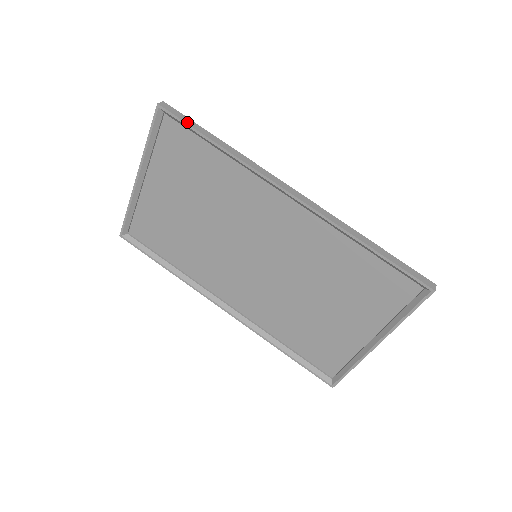
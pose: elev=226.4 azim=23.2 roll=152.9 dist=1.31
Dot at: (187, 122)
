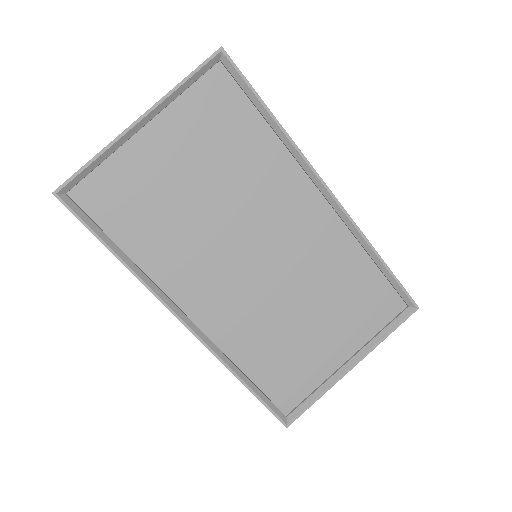
Dot at: (248, 81)
